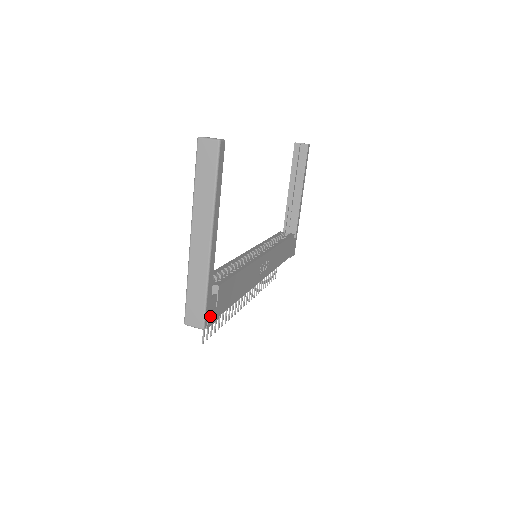
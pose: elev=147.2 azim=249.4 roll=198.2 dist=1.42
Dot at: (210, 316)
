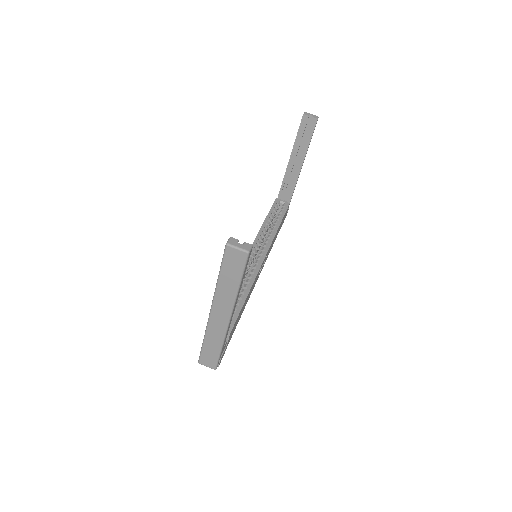
Dot at: (221, 358)
